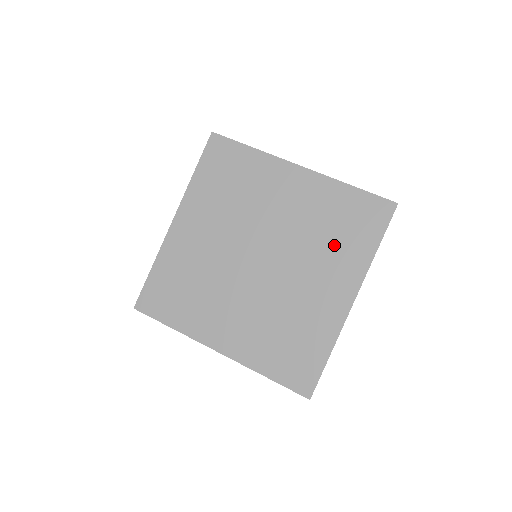
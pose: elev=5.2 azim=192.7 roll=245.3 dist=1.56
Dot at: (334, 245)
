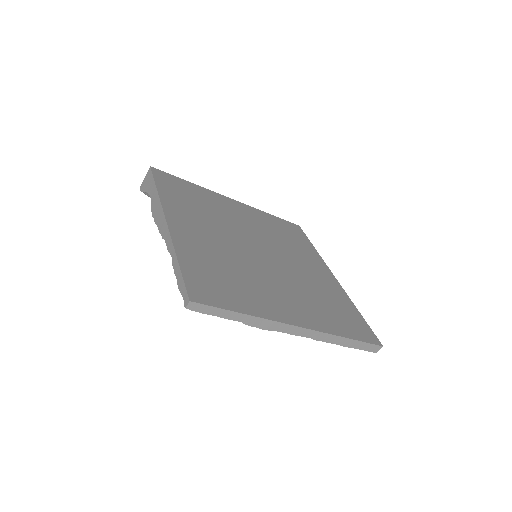
Dot at: (320, 305)
